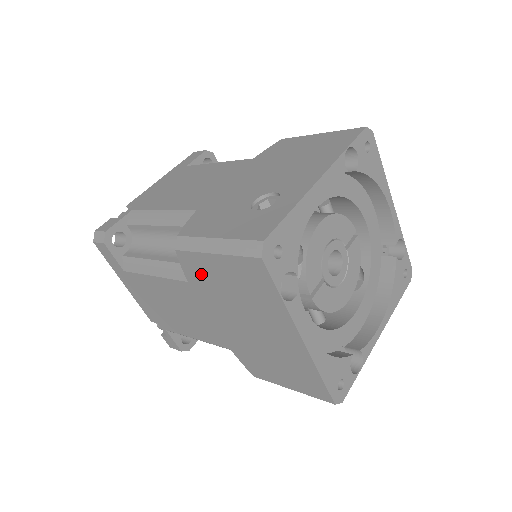
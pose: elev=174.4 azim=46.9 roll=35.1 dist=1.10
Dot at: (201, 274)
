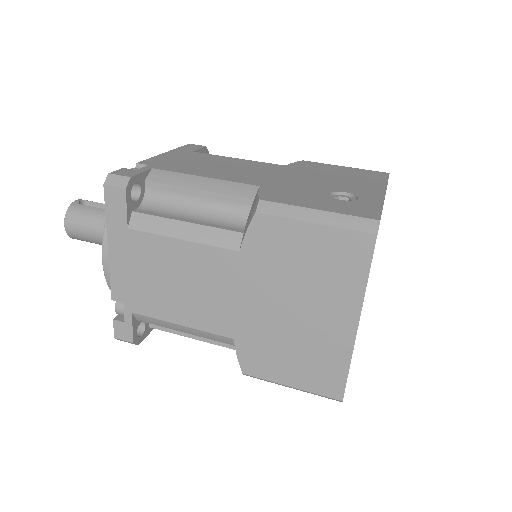
Dot at: (271, 244)
